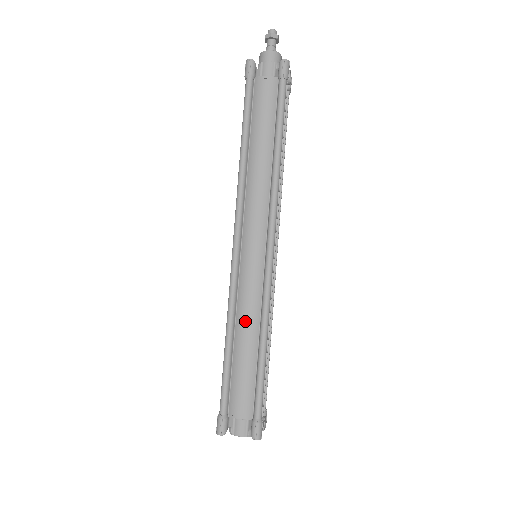
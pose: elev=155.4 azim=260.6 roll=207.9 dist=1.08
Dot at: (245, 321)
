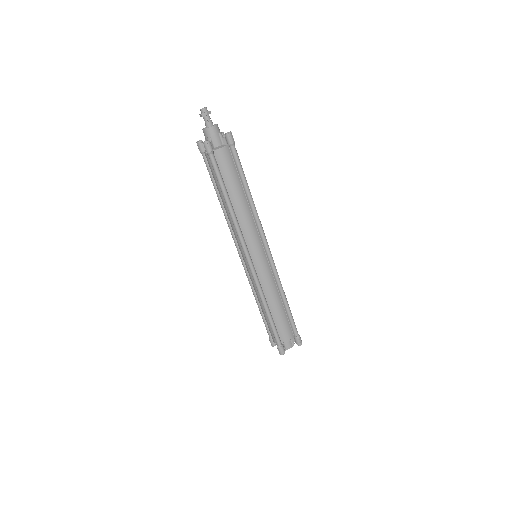
Dot at: (272, 295)
